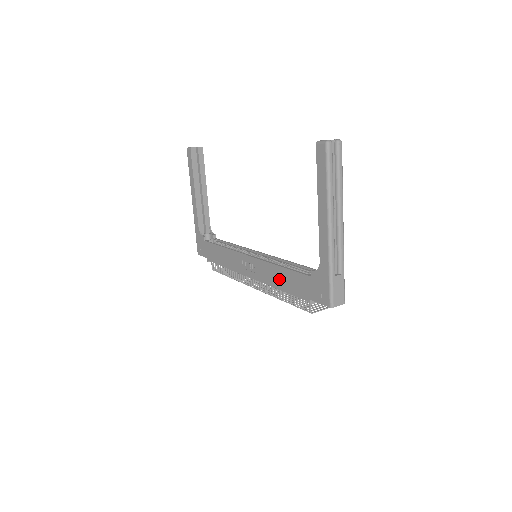
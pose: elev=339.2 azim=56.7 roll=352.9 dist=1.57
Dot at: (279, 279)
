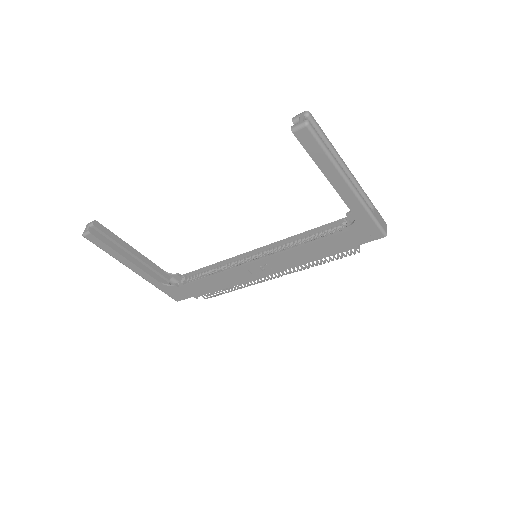
Dot at: (309, 255)
